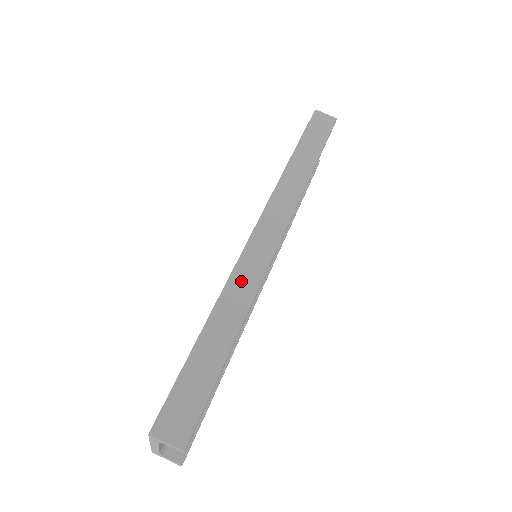
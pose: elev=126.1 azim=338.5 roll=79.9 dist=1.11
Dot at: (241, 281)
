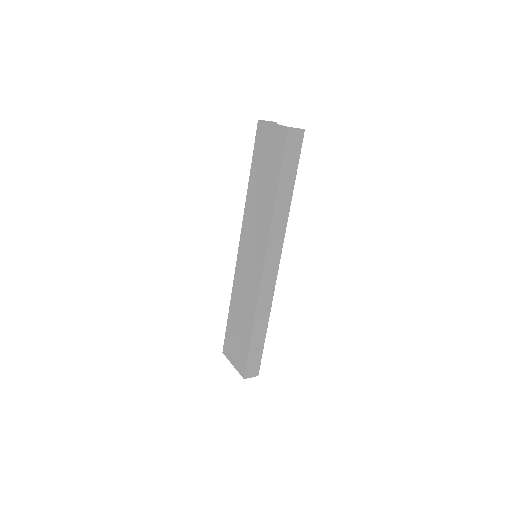
Dot at: (264, 300)
